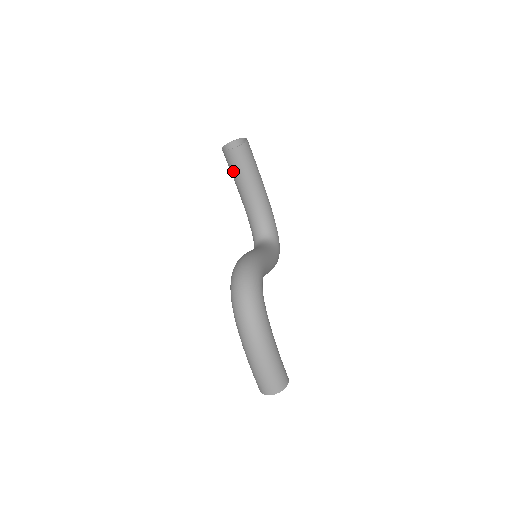
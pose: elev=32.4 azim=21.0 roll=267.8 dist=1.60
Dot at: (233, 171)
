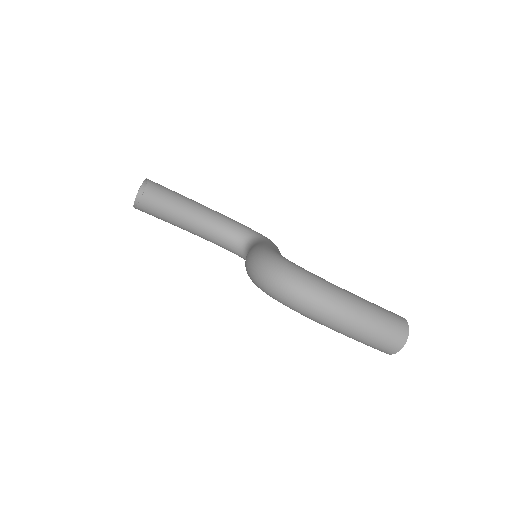
Dot at: (162, 216)
